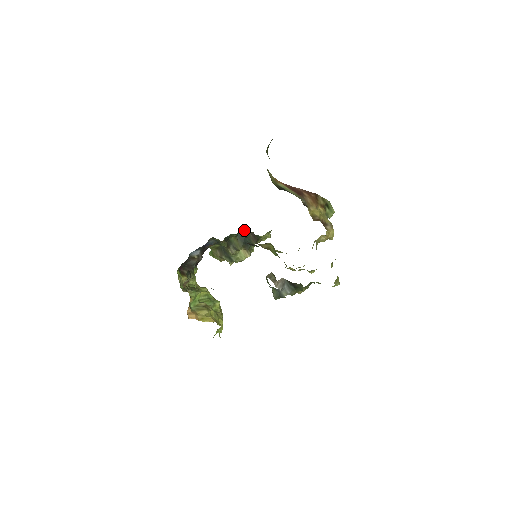
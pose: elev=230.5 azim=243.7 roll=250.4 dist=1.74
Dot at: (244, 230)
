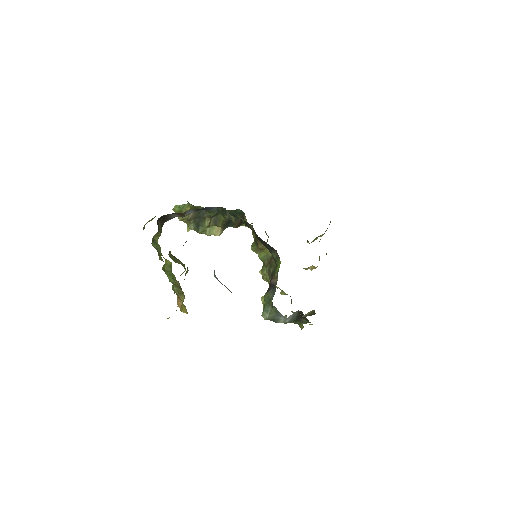
Dot at: (240, 210)
